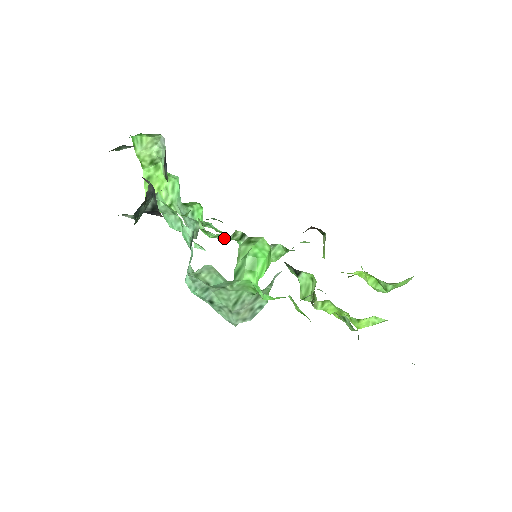
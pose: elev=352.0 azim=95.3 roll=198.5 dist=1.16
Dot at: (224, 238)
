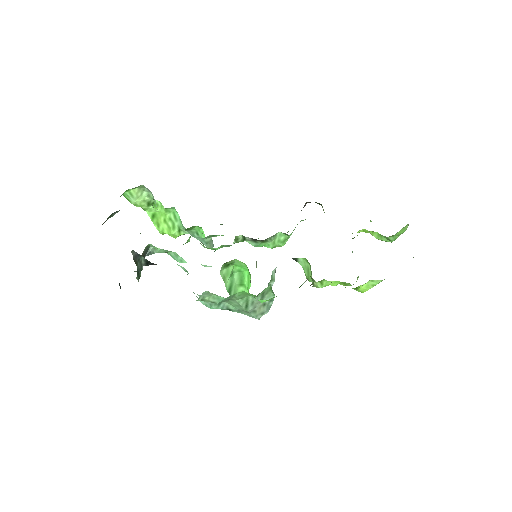
Dot at: (229, 246)
